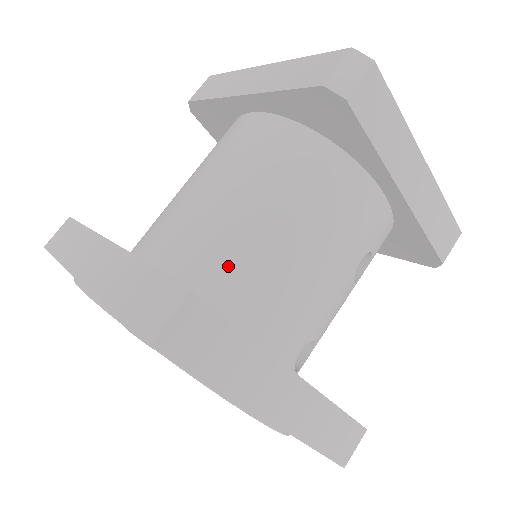
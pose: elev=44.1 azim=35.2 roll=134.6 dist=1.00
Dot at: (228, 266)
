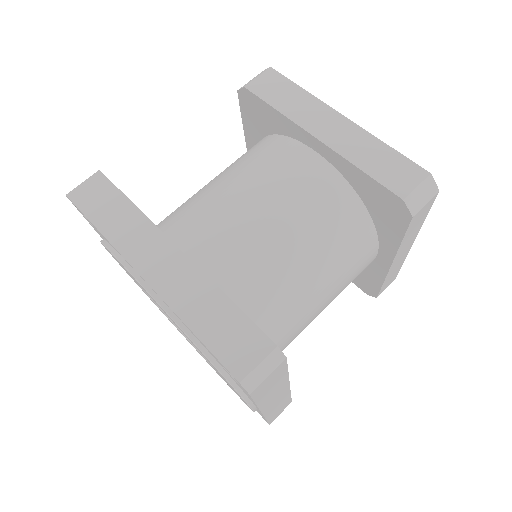
Dot at: (271, 298)
